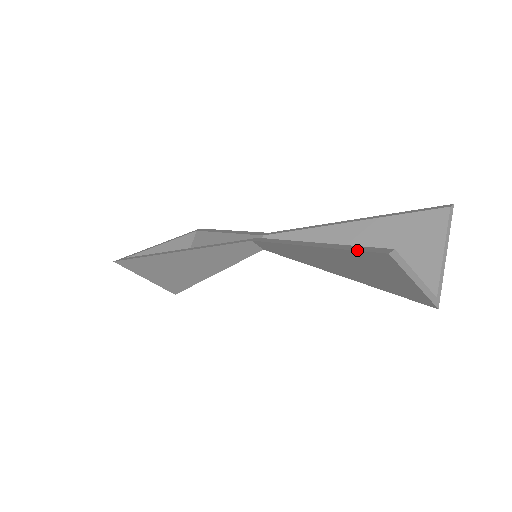
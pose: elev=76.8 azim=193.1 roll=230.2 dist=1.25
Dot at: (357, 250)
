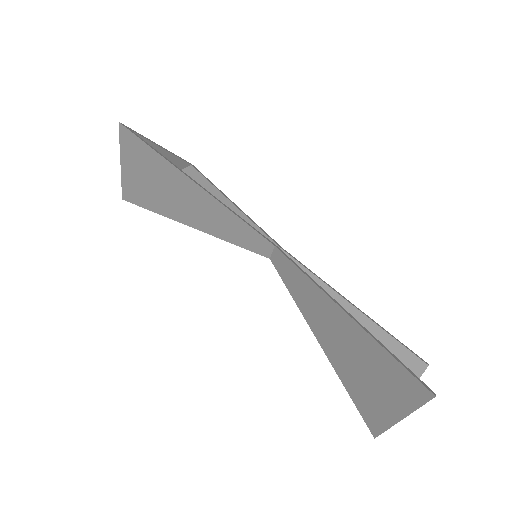
Dot at: (402, 364)
